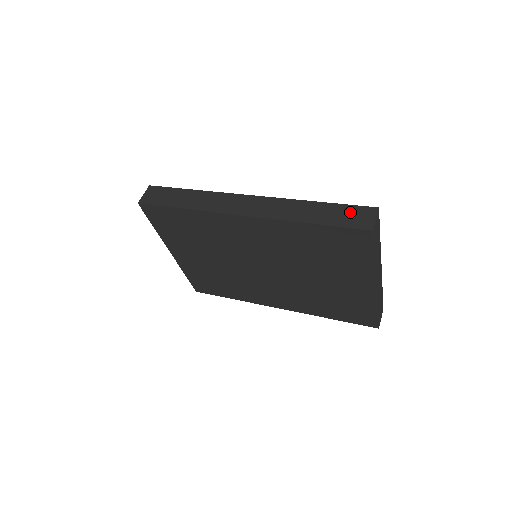
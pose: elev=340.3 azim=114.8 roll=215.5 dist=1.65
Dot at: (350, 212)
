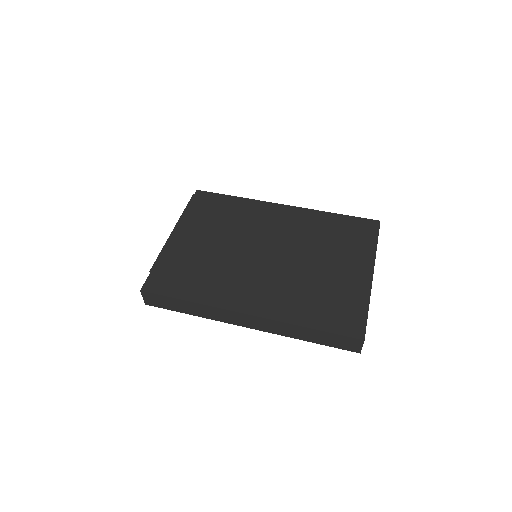
Dot at: (340, 340)
